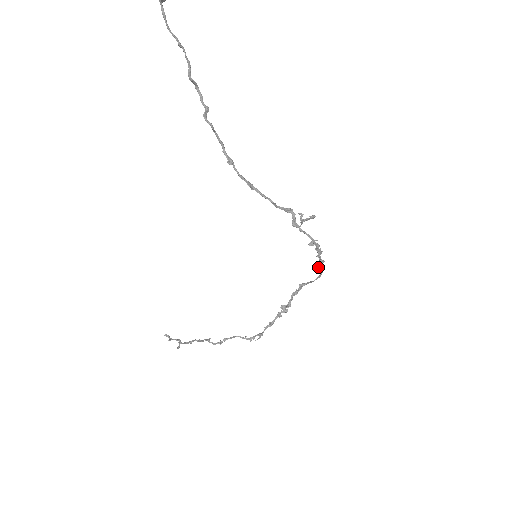
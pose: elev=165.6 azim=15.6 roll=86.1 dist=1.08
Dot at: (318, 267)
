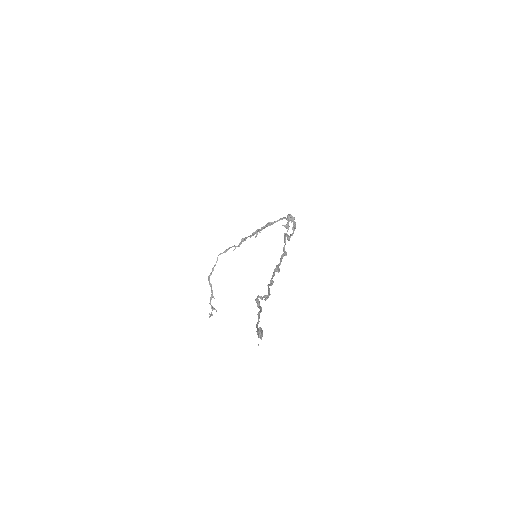
Dot at: occluded
